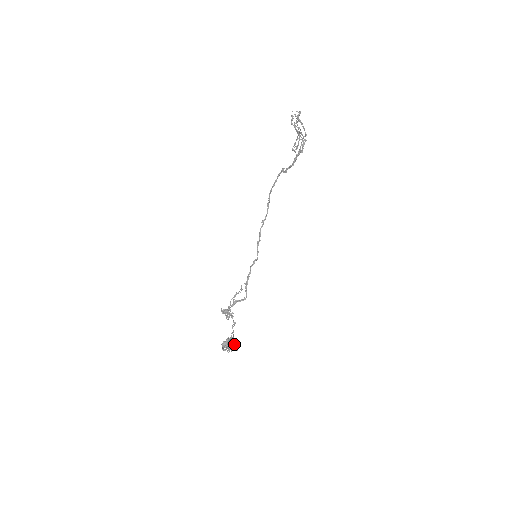
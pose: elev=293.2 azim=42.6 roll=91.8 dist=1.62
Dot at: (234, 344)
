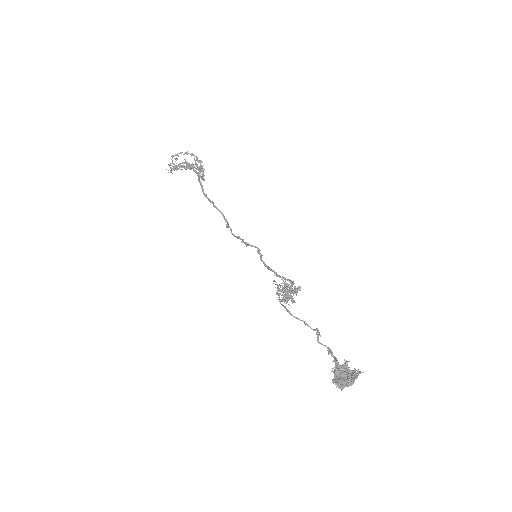
Dot at: (349, 371)
